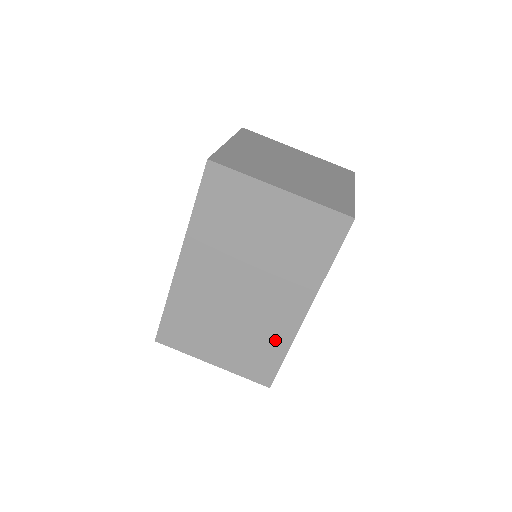
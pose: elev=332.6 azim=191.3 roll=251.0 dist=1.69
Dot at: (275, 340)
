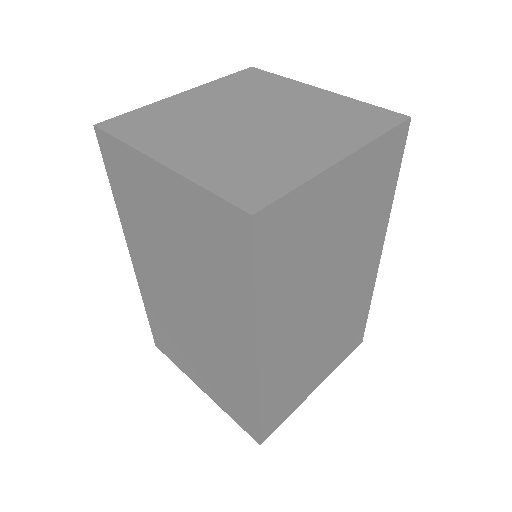
Dot at: (361, 305)
